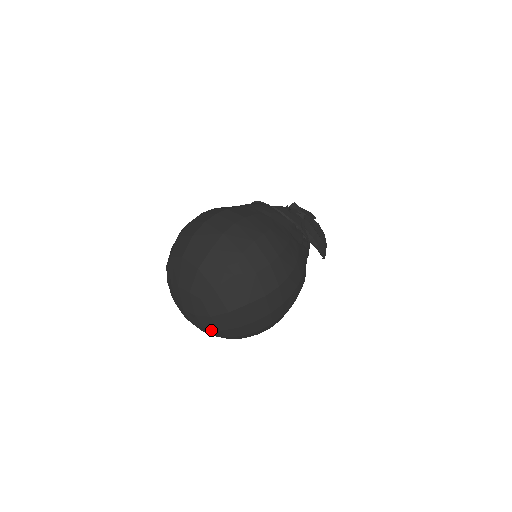
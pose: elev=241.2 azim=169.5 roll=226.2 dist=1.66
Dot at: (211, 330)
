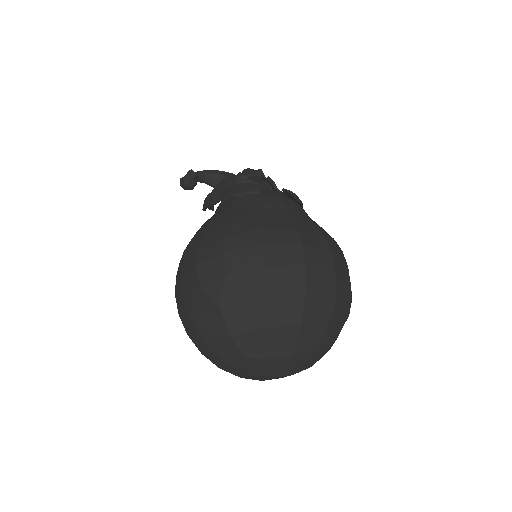
Dot at: occluded
